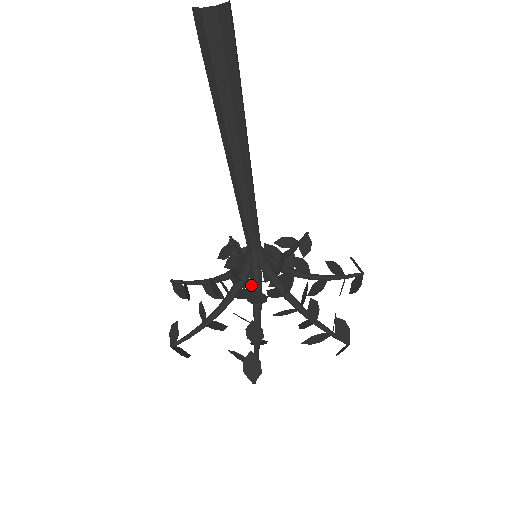
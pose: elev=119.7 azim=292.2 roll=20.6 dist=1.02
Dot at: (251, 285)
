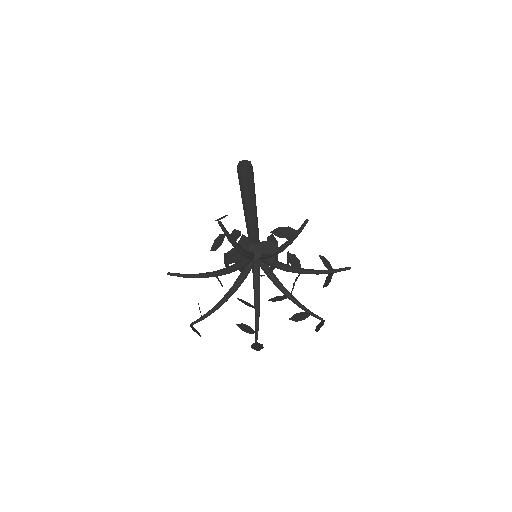
Dot at: occluded
